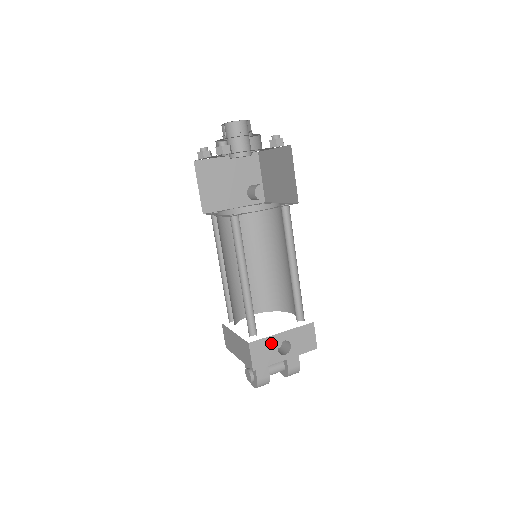
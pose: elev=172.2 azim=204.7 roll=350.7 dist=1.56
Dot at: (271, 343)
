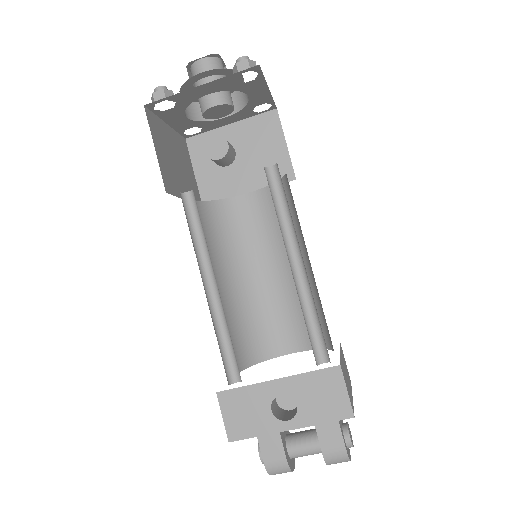
Dot at: (257, 397)
